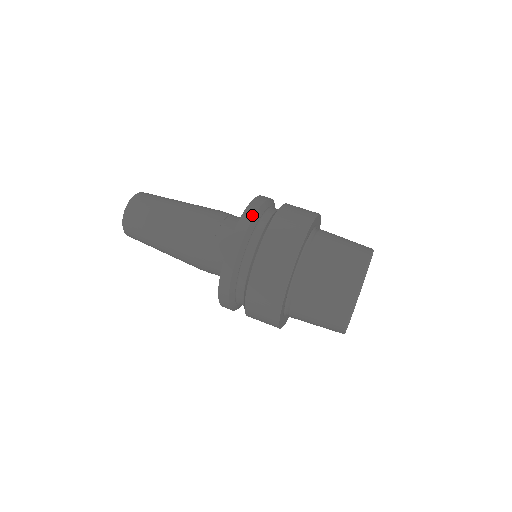
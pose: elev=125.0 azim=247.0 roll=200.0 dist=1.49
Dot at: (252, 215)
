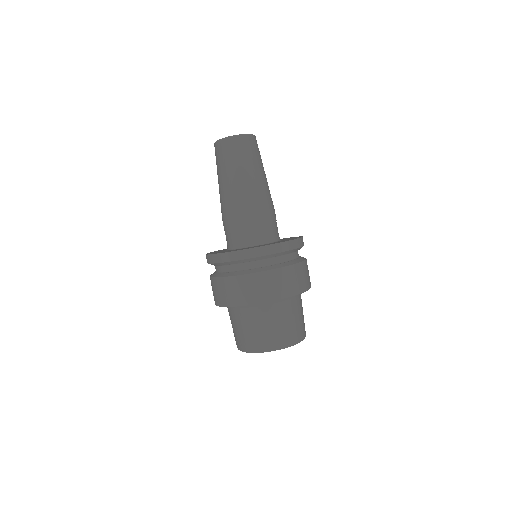
Dot at: (292, 248)
